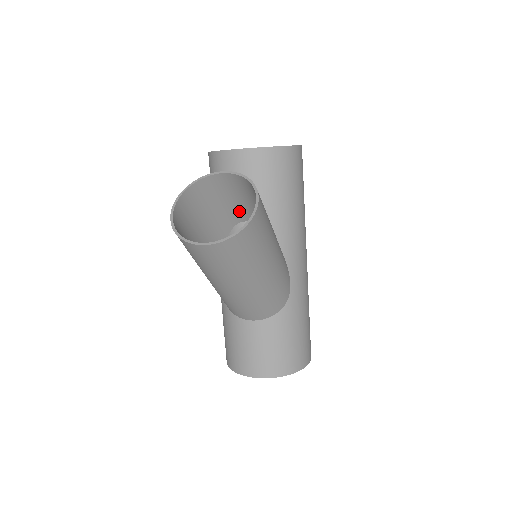
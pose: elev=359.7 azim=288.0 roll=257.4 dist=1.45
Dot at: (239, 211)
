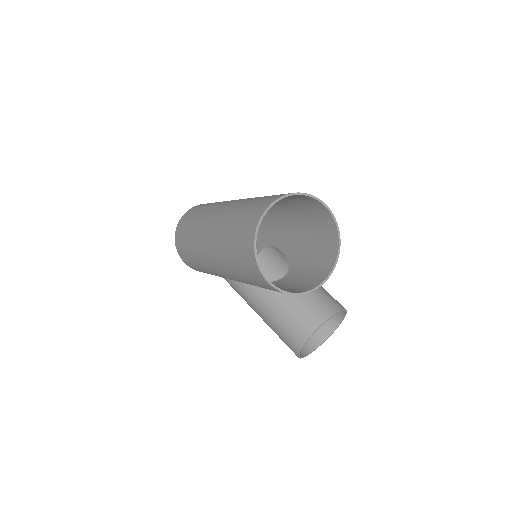
Dot at: occluded
